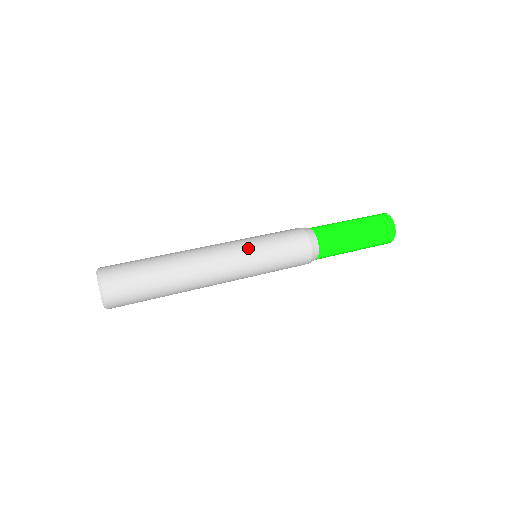
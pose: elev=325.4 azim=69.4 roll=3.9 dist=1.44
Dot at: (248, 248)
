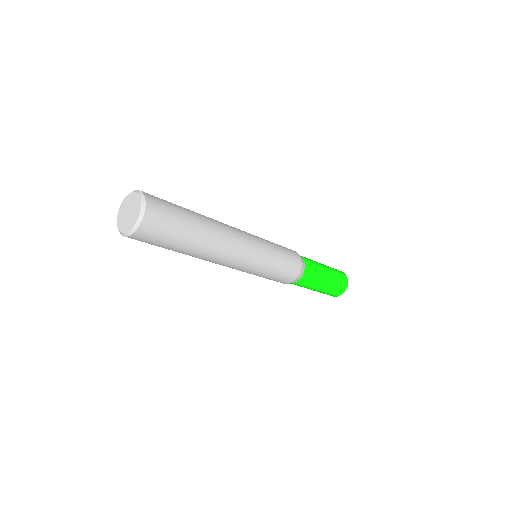
Dot at: (261, 242)
